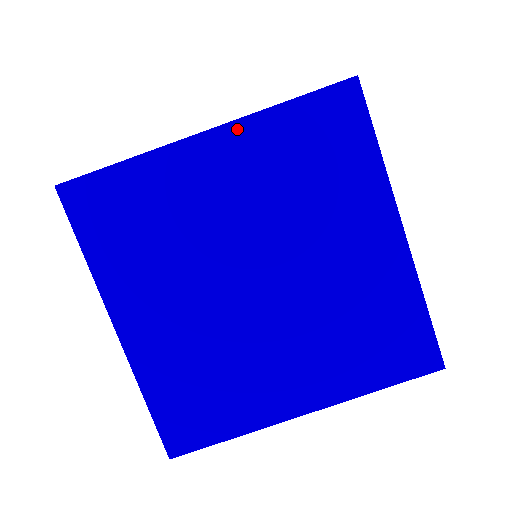
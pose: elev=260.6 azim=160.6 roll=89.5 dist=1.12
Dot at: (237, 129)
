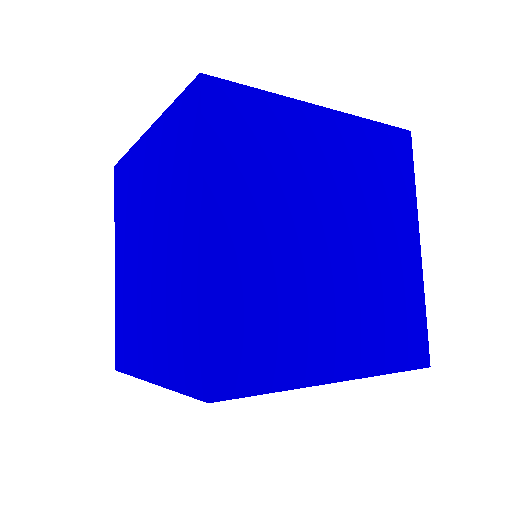
Dot at: (156, 128)
